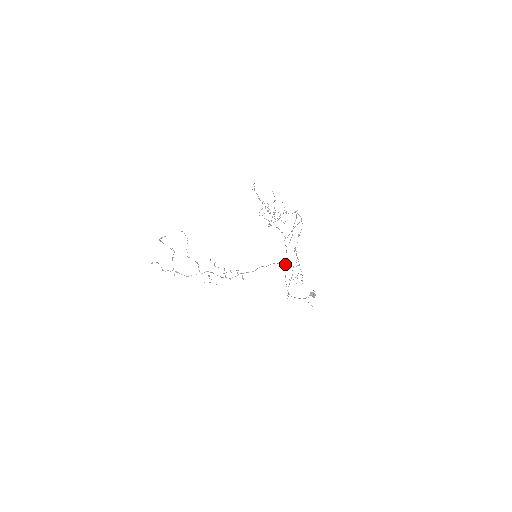
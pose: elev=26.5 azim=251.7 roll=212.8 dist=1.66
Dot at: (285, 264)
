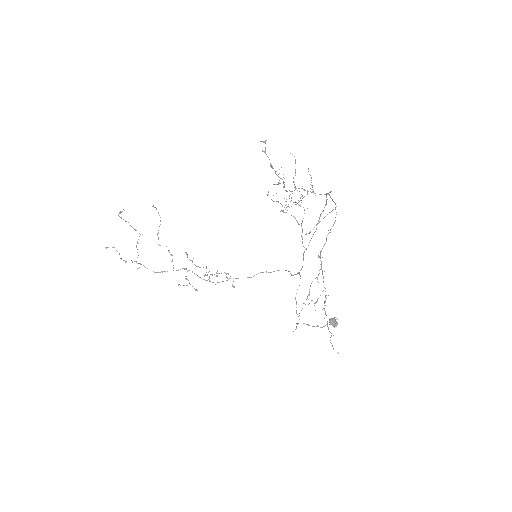
Dot at: (298, 273)
